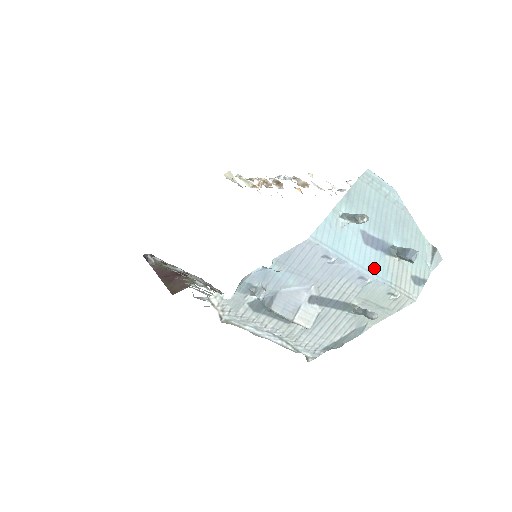
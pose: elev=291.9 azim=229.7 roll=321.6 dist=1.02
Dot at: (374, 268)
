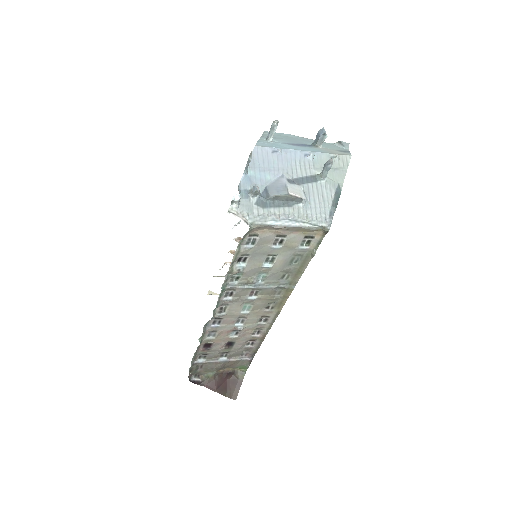
Dot at: (309, 150)
